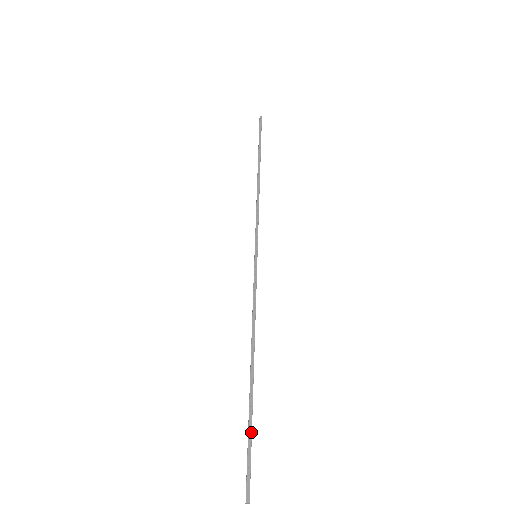
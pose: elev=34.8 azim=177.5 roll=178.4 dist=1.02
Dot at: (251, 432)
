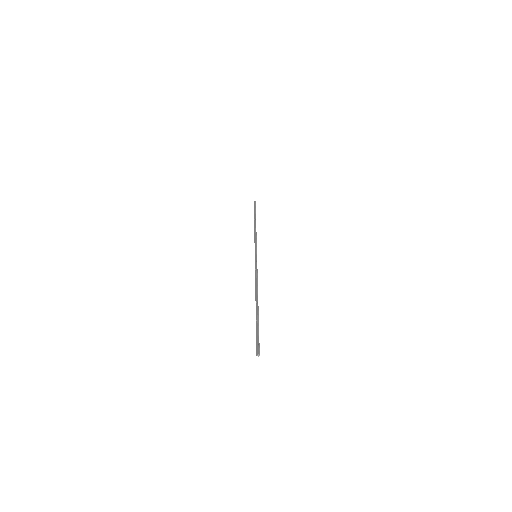
Dot at: (257, 325)
